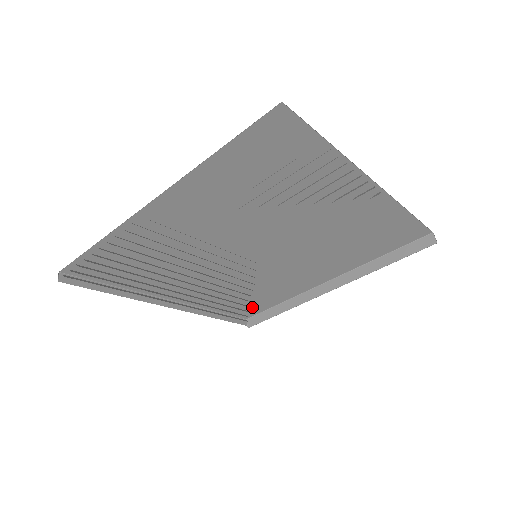
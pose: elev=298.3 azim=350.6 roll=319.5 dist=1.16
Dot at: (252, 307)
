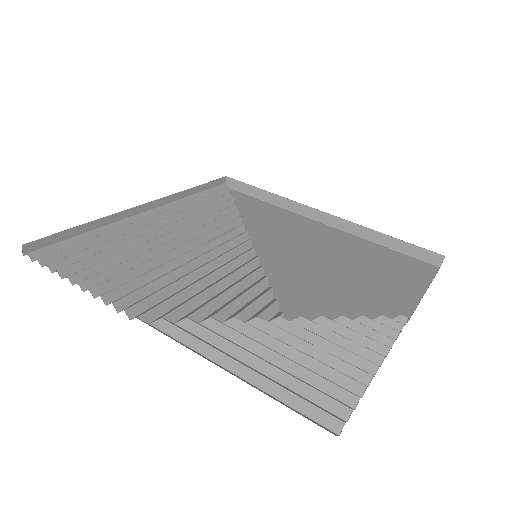
Dot at: occluded
